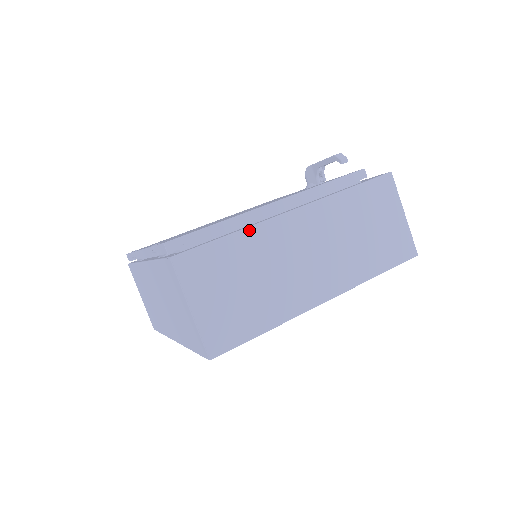
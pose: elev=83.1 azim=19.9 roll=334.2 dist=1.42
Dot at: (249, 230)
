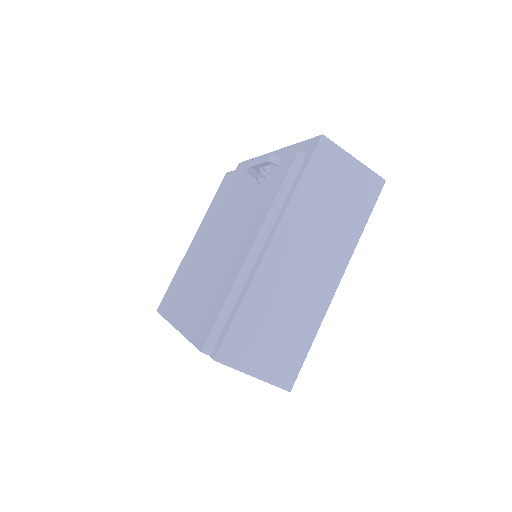
Dot at: (251, 290)
